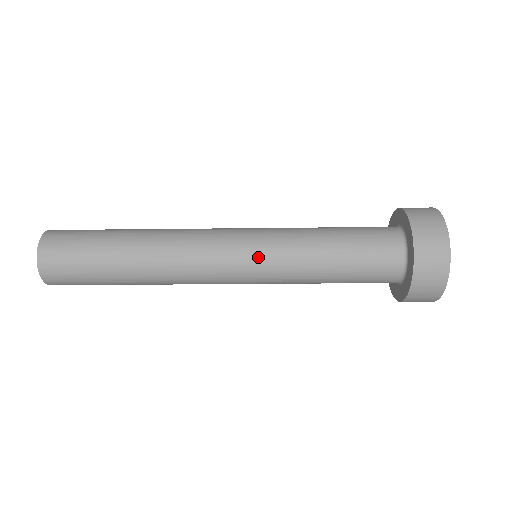
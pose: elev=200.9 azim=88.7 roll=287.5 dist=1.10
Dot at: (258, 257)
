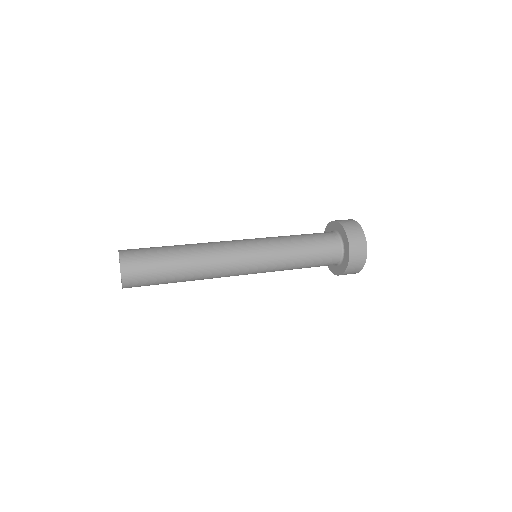
Dot at: occluded
